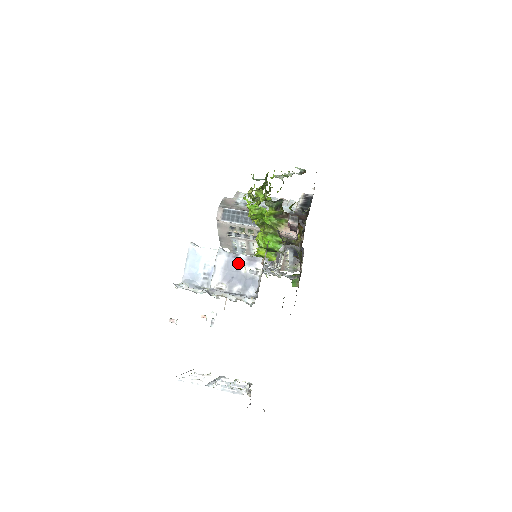
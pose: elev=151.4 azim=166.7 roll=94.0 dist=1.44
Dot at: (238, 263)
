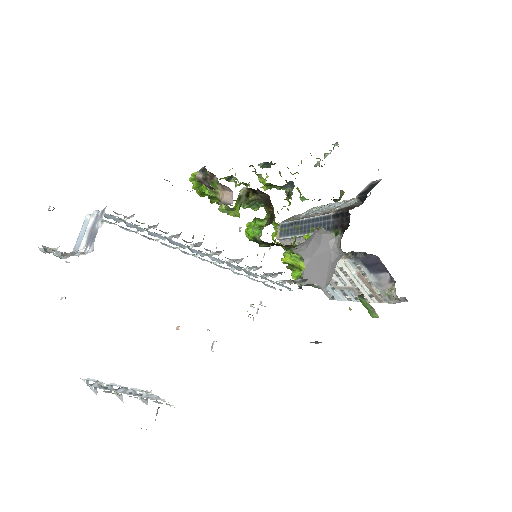
Dot at: (97, 220)
